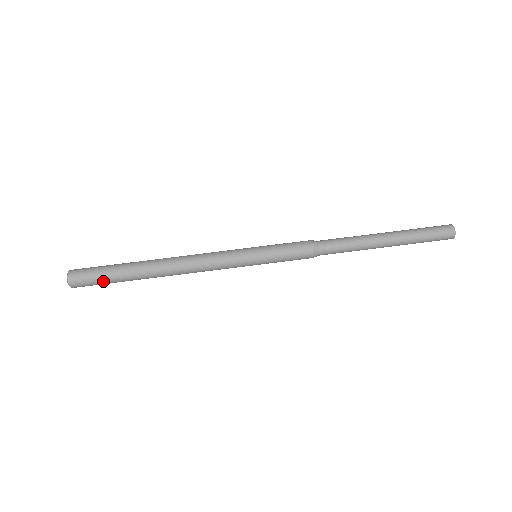
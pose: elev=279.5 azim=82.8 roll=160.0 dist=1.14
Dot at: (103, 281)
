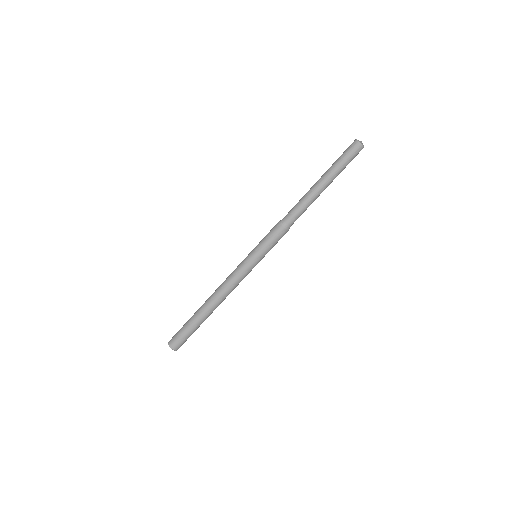
Dot at: occluded
